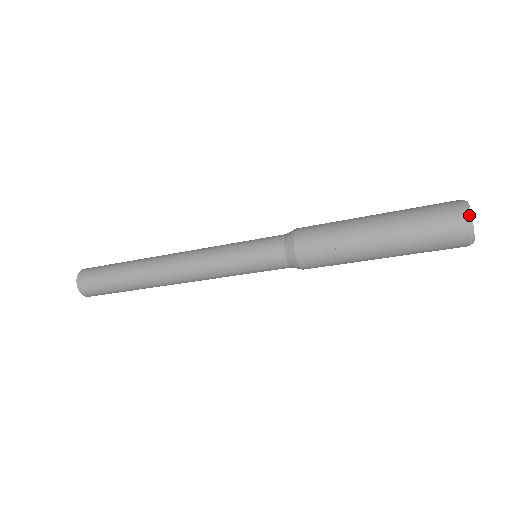
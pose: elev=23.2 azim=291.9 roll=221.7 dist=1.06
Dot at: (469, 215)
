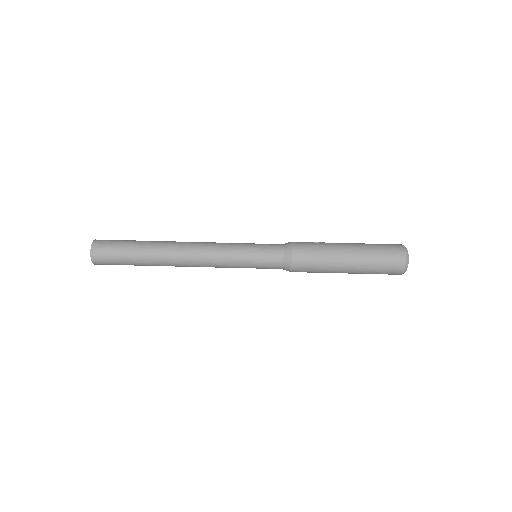
Dot at: occluded
